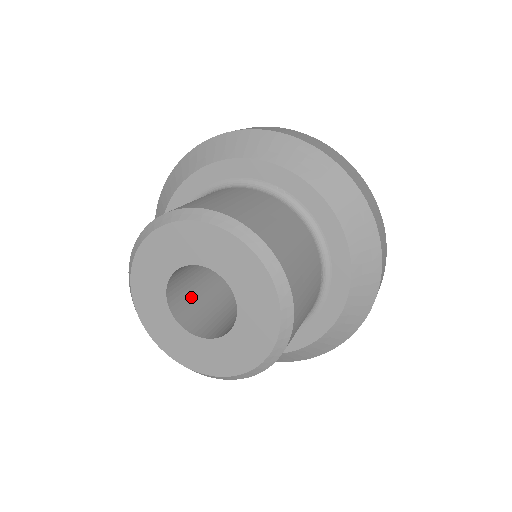
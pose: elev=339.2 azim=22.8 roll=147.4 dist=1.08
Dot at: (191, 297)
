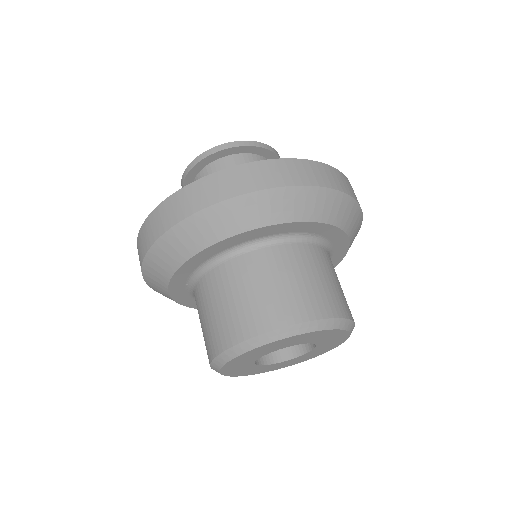
Dot at: occluded
